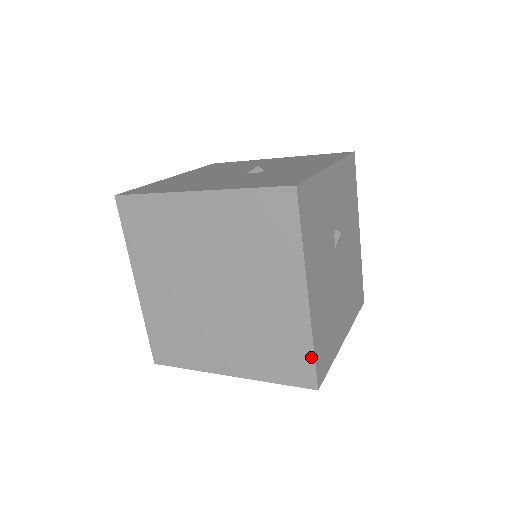
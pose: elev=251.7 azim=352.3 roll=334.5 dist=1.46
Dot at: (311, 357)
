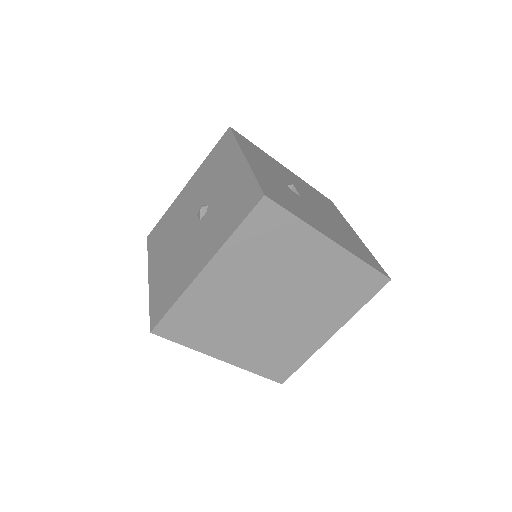
Dot at: (370, 269)
